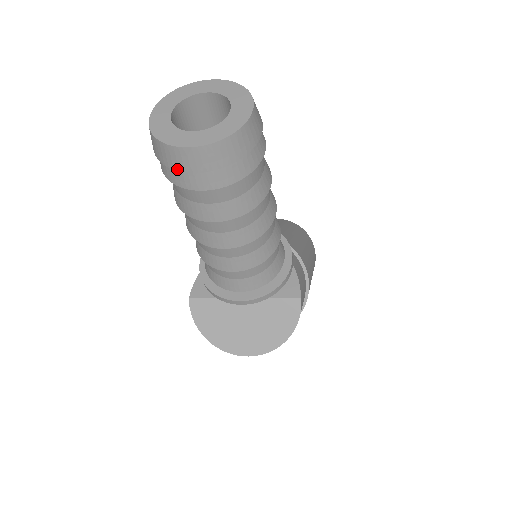
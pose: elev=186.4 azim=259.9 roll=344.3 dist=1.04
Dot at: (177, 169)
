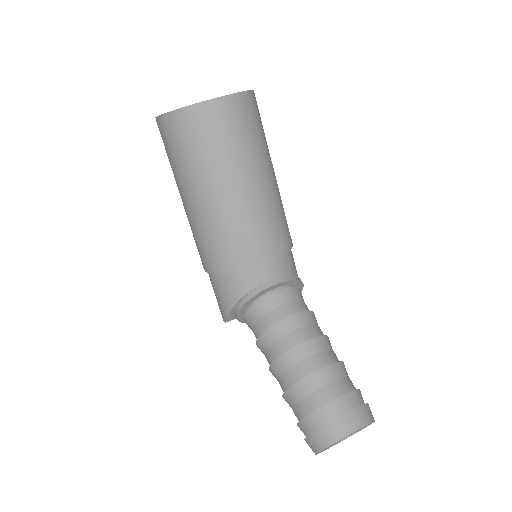
Dot at: occluded
